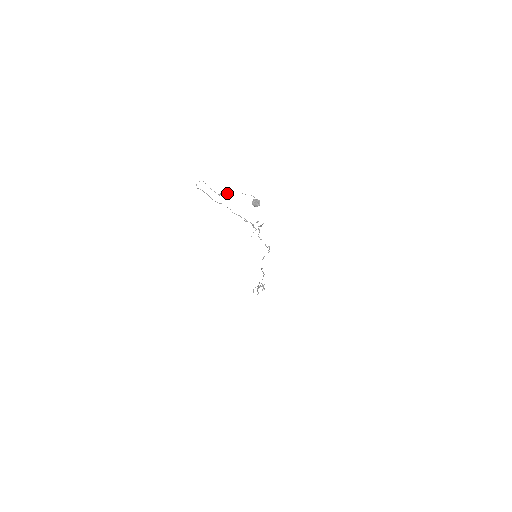
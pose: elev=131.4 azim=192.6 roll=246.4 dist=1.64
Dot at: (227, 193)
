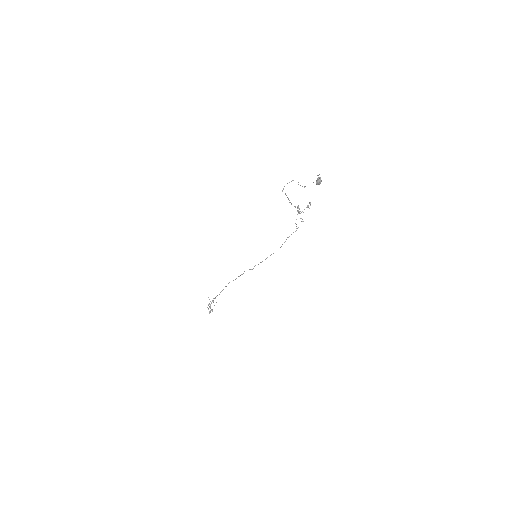
Dot at: occluded
